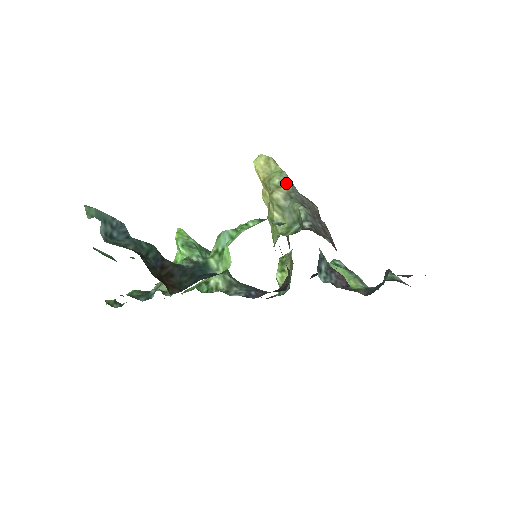
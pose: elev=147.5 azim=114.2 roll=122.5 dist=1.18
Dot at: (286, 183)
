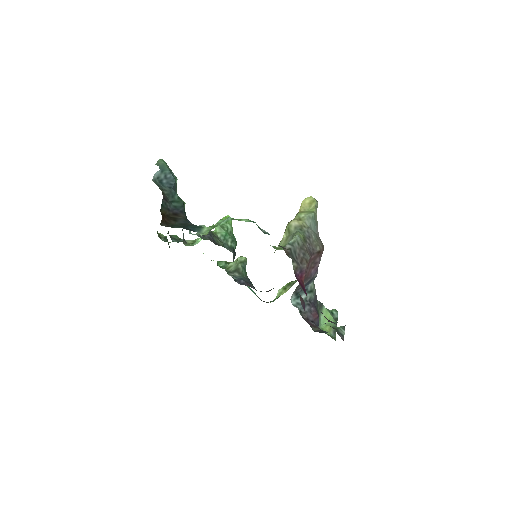
Dot at: (307, 220)
